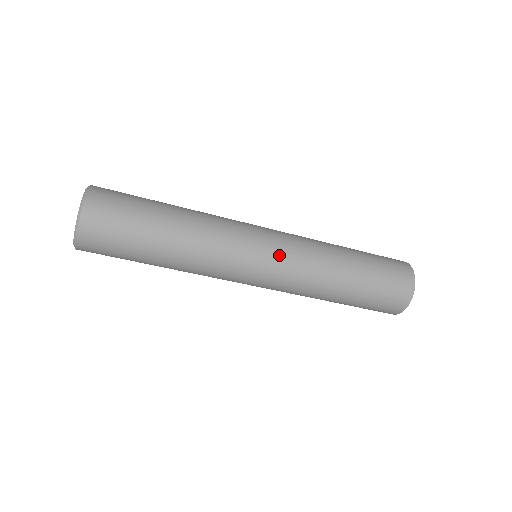
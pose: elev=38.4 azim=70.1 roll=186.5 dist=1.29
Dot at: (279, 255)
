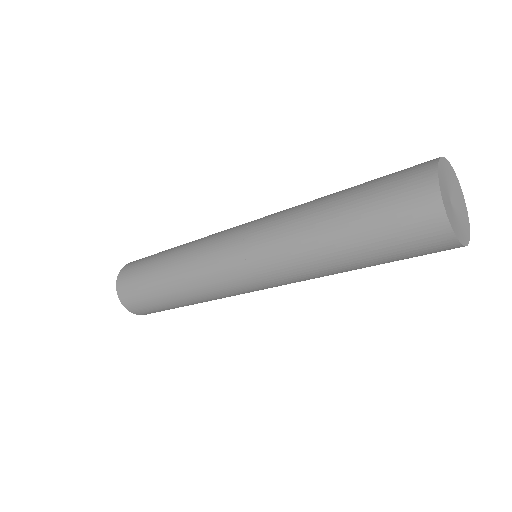
Dot at: (248, 229)
